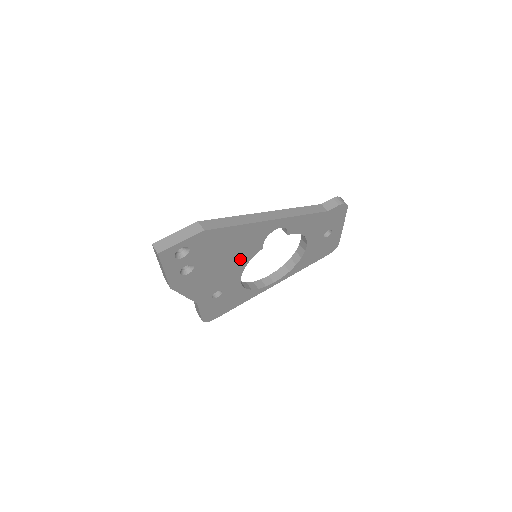
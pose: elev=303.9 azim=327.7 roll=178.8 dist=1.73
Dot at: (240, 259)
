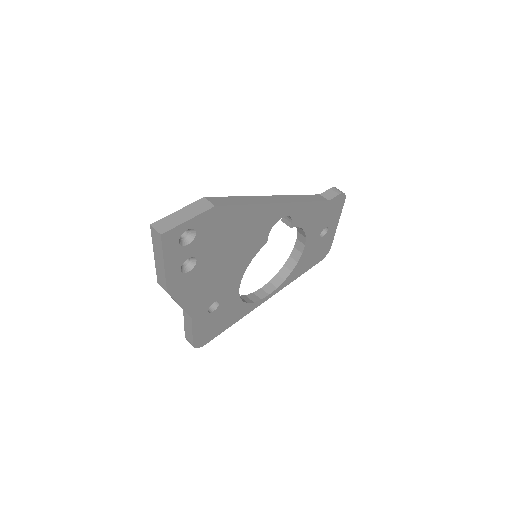
Dot at: (243, 256)
